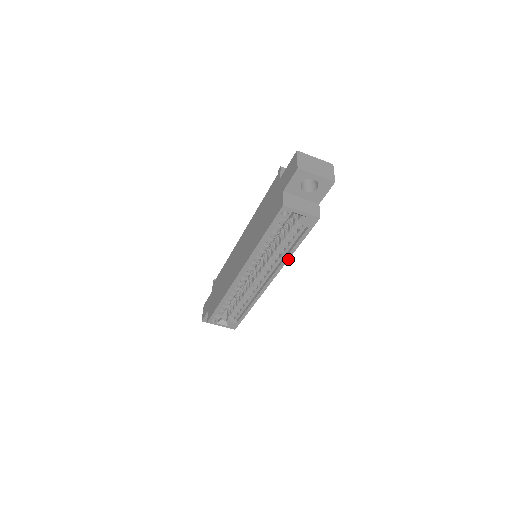
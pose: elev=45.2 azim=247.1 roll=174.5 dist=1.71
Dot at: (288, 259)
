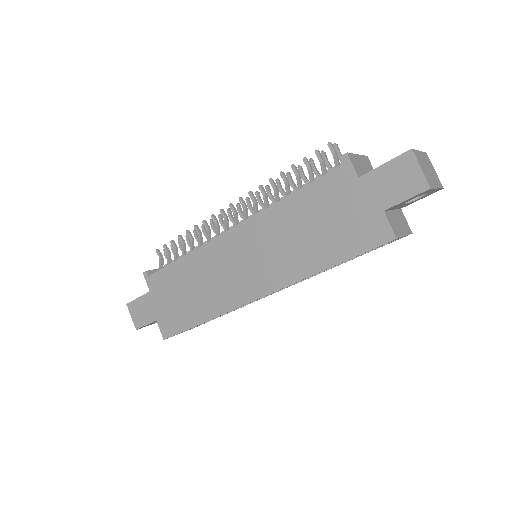
Dot at: occluded
